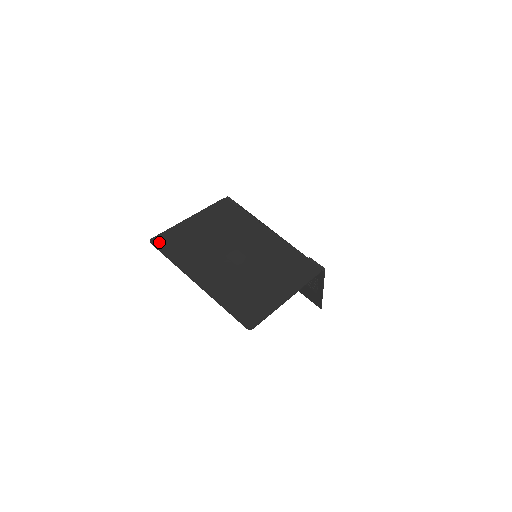
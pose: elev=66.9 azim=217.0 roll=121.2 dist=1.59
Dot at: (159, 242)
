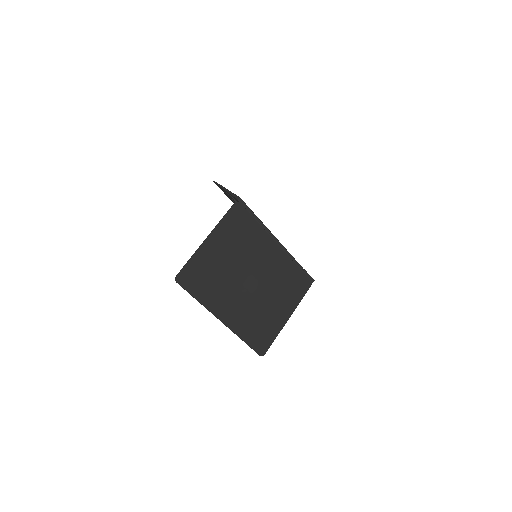
Dot at: (184, 280)
